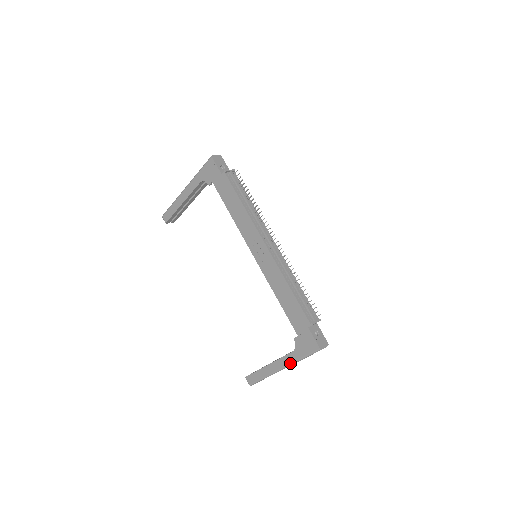
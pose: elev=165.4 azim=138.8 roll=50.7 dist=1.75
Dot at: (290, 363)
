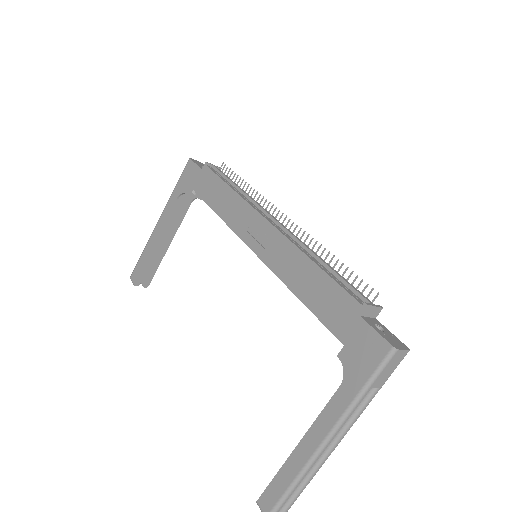
Dot at: (339, 416)
